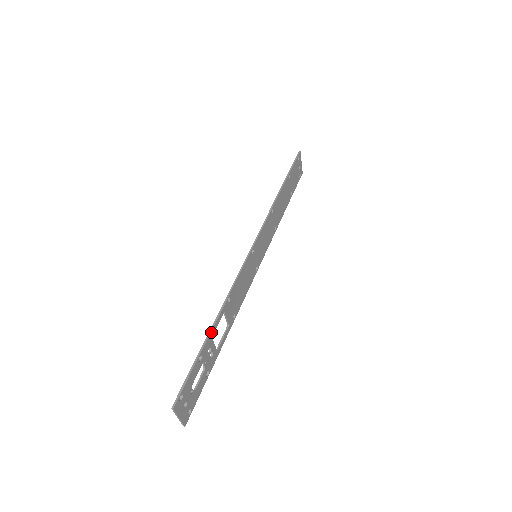
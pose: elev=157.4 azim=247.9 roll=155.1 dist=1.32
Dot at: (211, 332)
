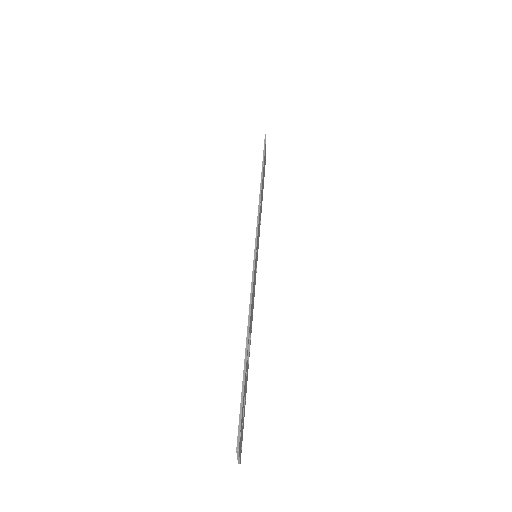
Dot at: (247, 352)
